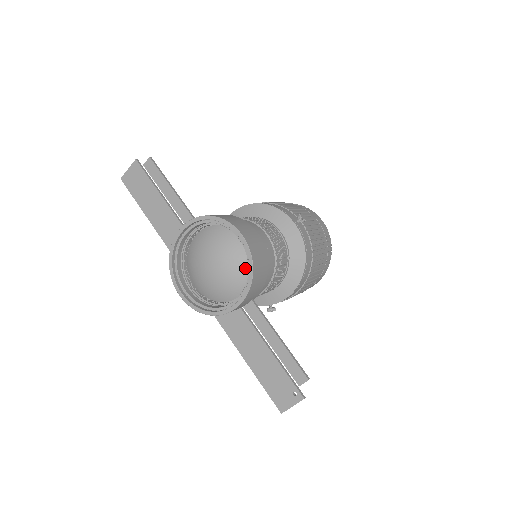
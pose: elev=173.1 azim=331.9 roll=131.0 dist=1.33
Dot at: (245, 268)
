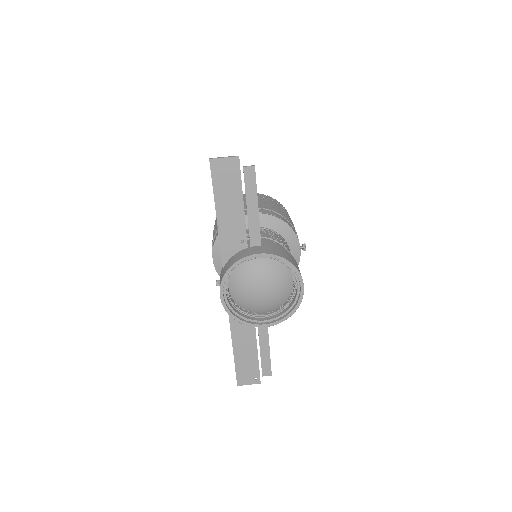
Dot at: (282, 301)
